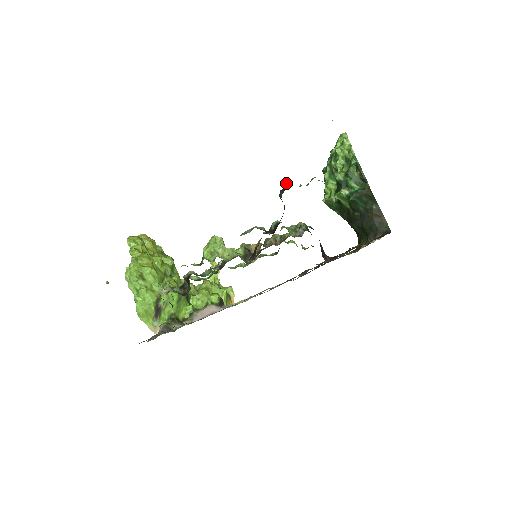
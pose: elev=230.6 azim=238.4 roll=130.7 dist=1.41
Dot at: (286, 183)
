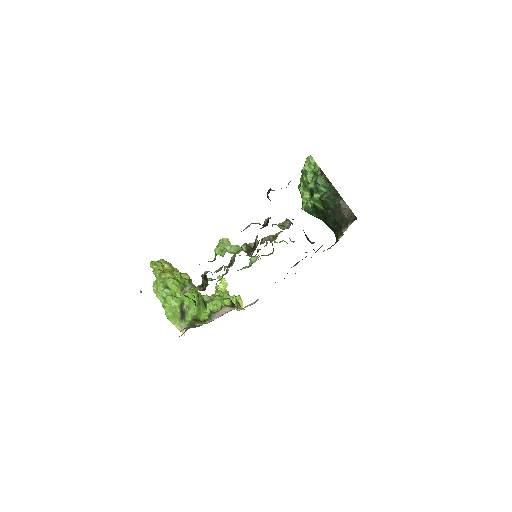
Dot at: occluded
